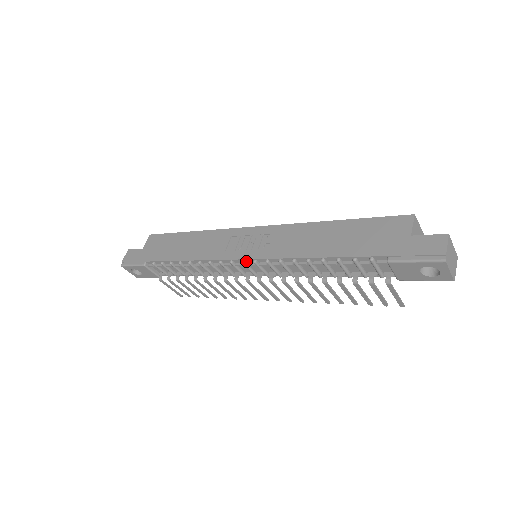
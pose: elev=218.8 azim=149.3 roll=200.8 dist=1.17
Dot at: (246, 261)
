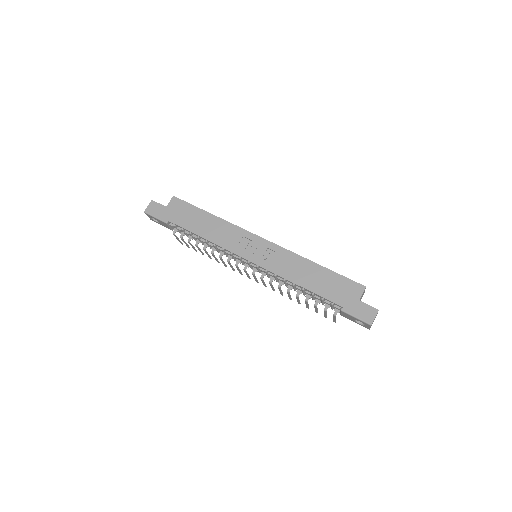
Dot at: (251, 262)
